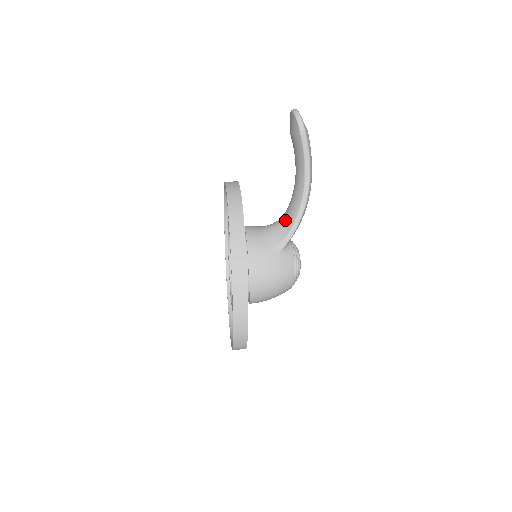
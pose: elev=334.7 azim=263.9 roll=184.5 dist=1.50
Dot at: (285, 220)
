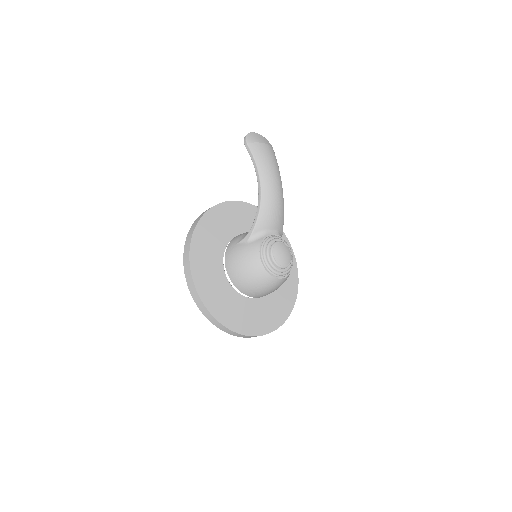
Dot at: occluded
